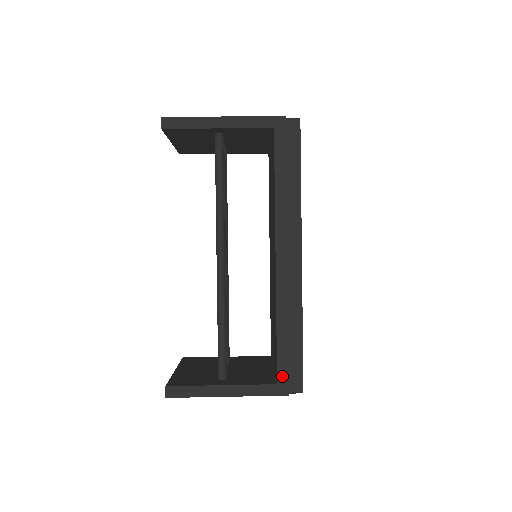
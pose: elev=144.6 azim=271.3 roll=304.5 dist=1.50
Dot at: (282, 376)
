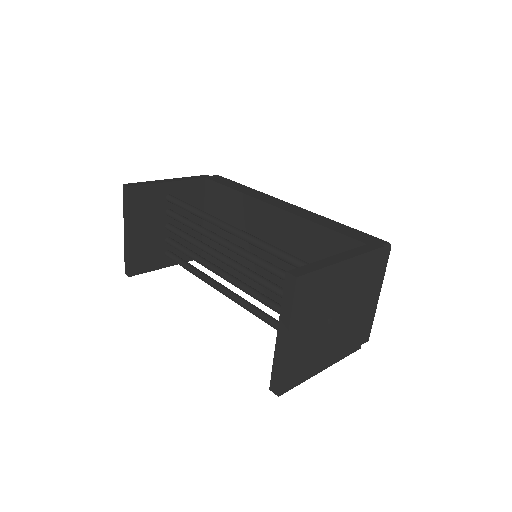
Dot at: (363, 240)
